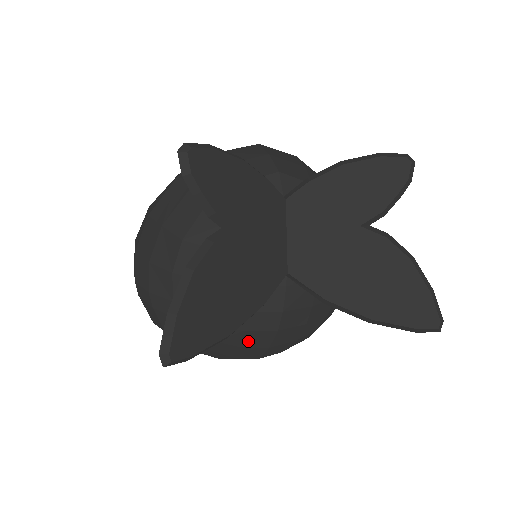
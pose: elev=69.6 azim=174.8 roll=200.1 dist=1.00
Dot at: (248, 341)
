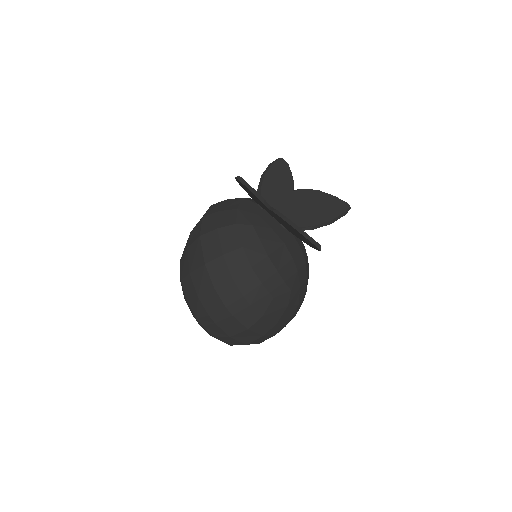
Dot at: (301, 279)
